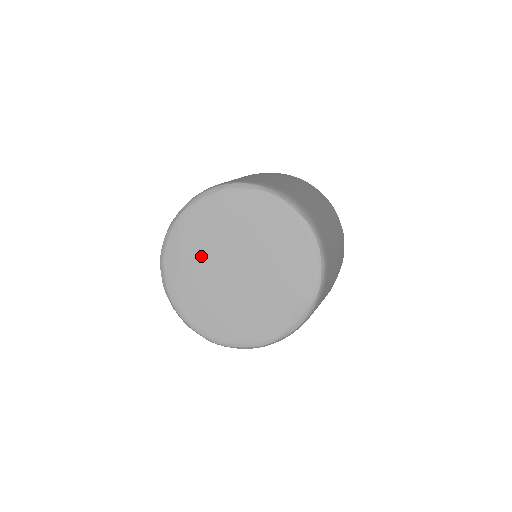
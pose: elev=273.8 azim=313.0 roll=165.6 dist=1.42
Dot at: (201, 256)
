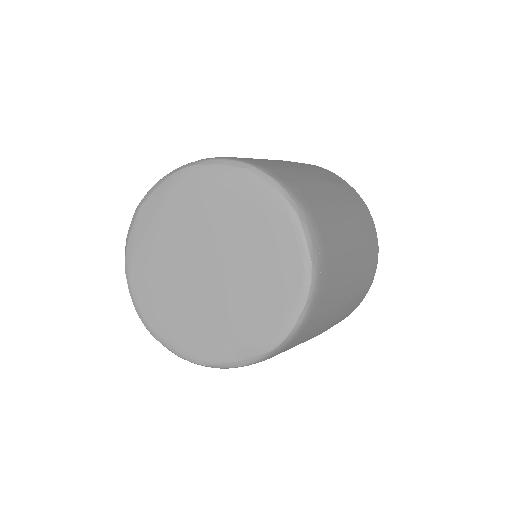
Dot at: (179, 228)
